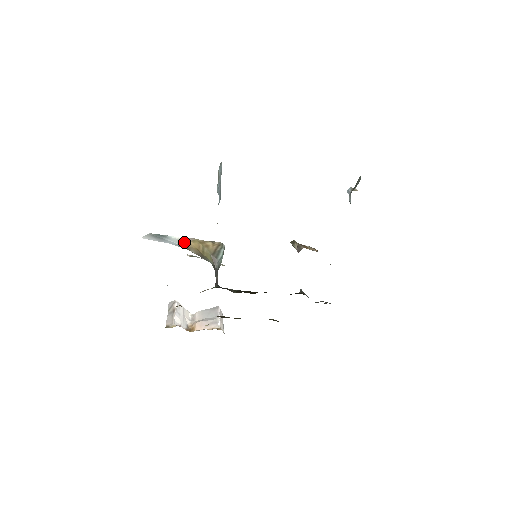
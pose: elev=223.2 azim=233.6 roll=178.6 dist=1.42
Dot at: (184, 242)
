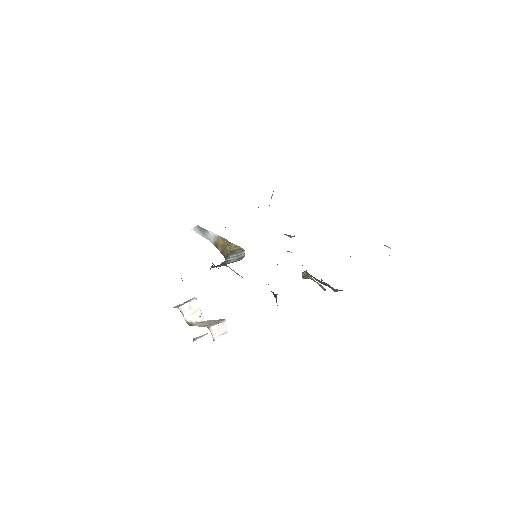
Dot at: (217, 239)
